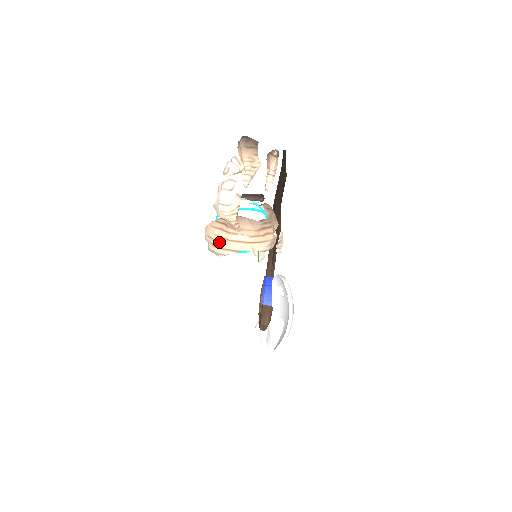
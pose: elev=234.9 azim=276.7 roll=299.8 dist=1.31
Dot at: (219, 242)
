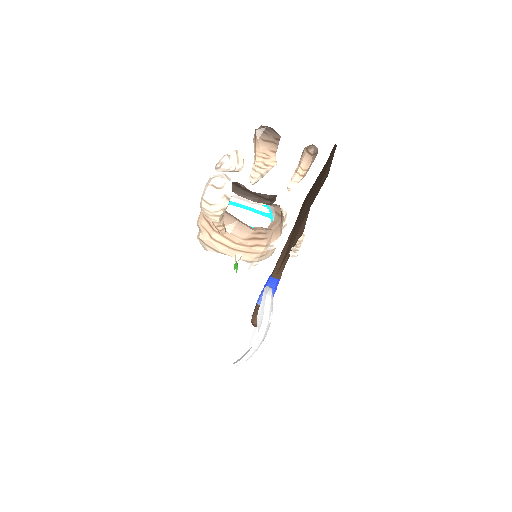
Dot at: (203, 235)
